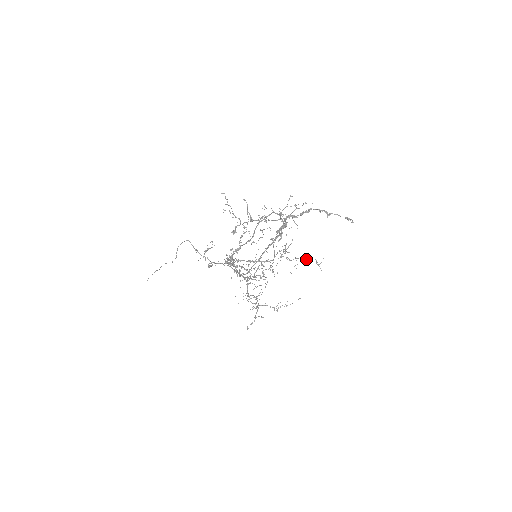
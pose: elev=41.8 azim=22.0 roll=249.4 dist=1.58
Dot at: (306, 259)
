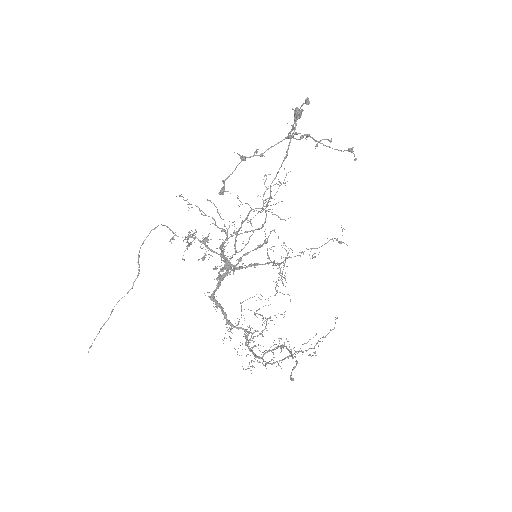
Dot at: occluded
